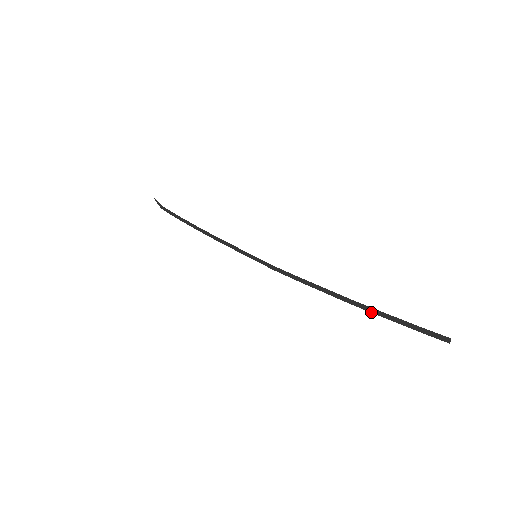
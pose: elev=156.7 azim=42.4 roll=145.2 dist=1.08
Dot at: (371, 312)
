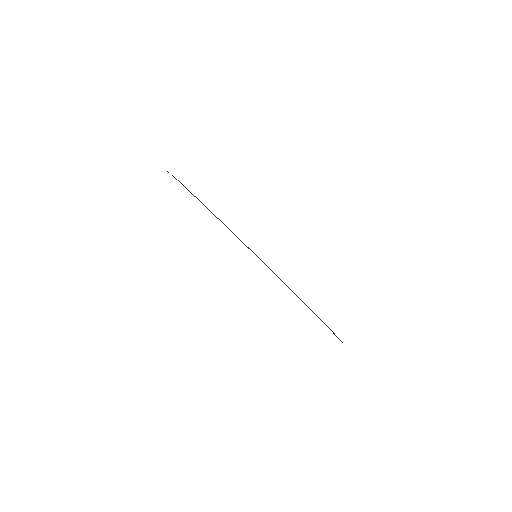
Dot at: (316, 315)
